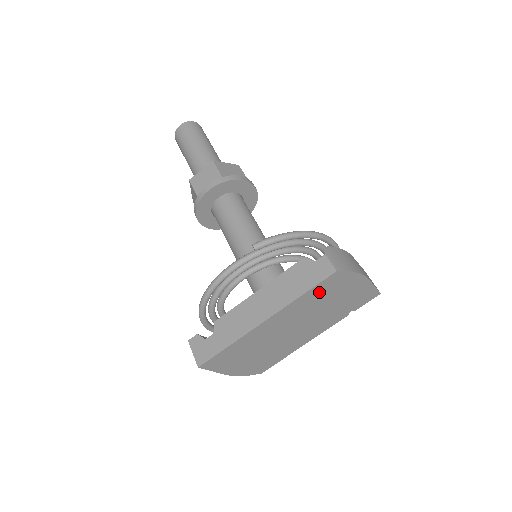
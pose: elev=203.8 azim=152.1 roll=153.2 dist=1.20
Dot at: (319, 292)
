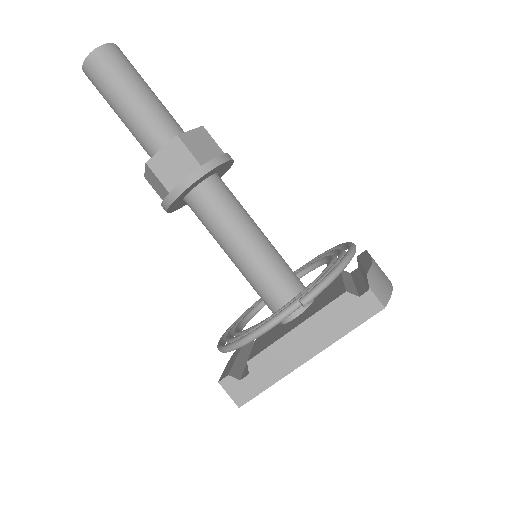
Dot at: occluded
